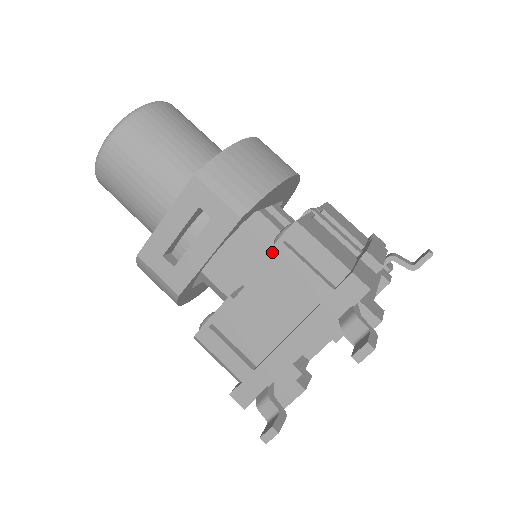
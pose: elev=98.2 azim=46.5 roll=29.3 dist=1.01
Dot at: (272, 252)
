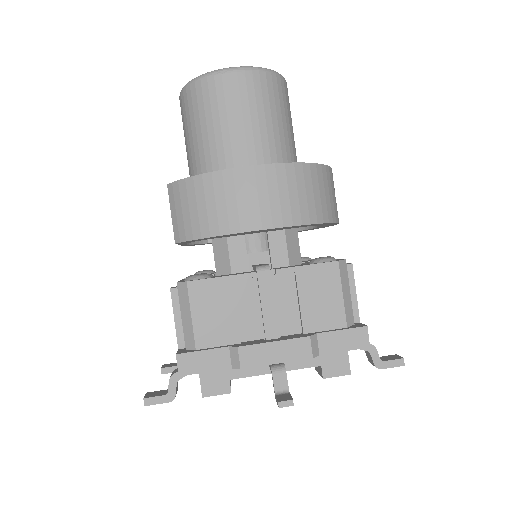
Dot at: occluded
